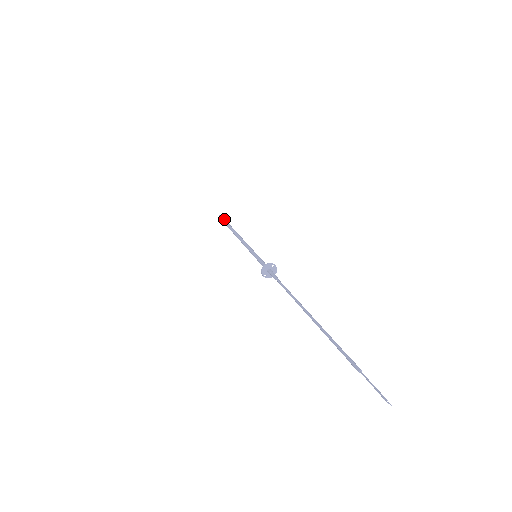
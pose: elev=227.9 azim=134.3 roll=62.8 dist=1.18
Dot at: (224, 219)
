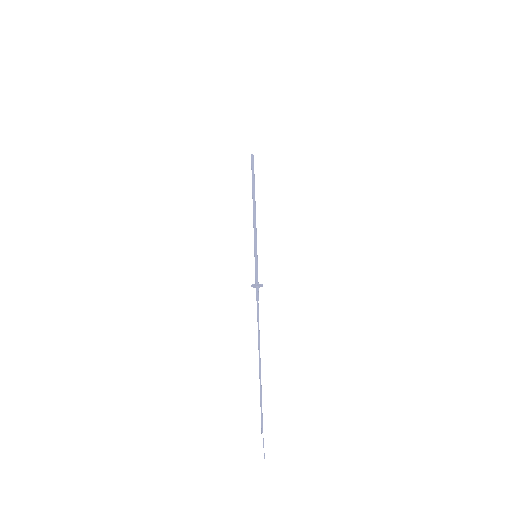
Dot at: (251, 168)
